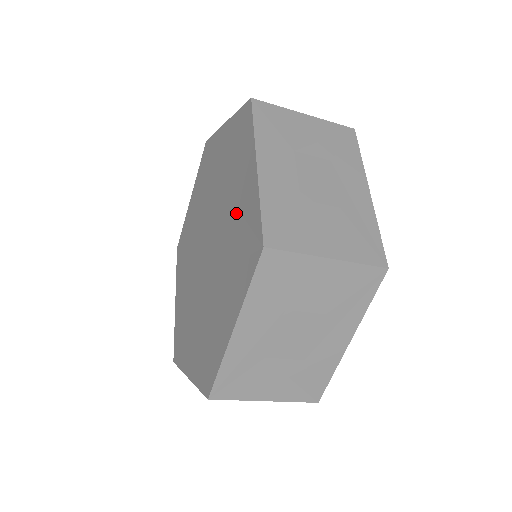
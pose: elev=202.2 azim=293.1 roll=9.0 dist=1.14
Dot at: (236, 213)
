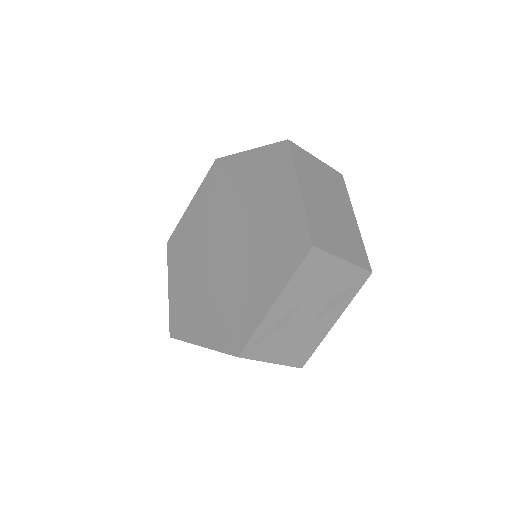
Dot at: (272, 220)
